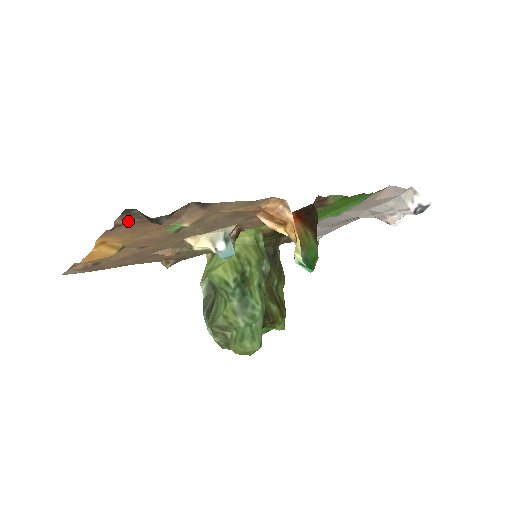
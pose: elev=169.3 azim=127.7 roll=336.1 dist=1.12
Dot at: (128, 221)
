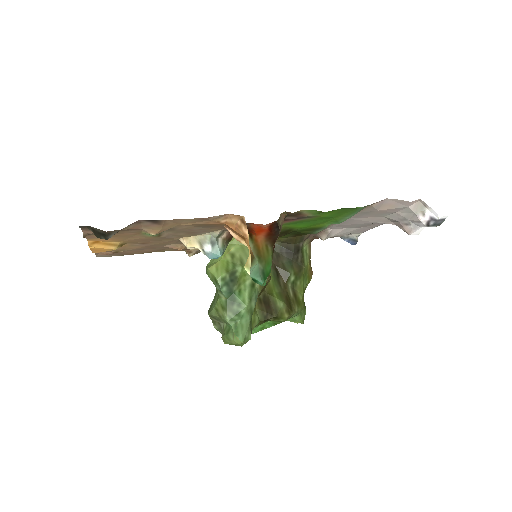
Dot at: occluded
